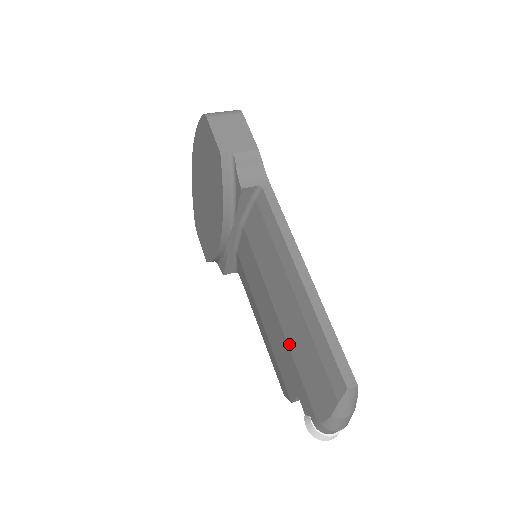
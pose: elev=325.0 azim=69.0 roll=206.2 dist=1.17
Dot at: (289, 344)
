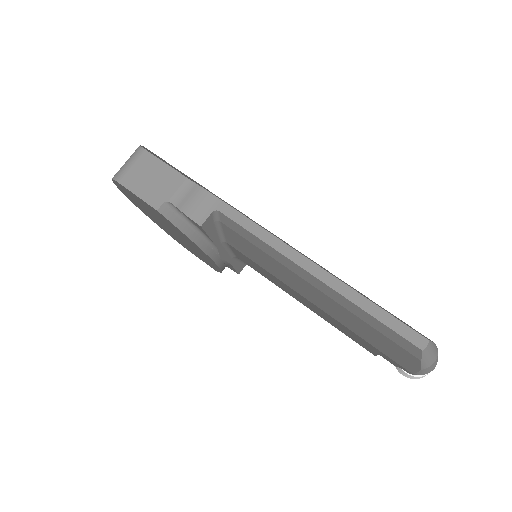
Dot at: (342, 323)
